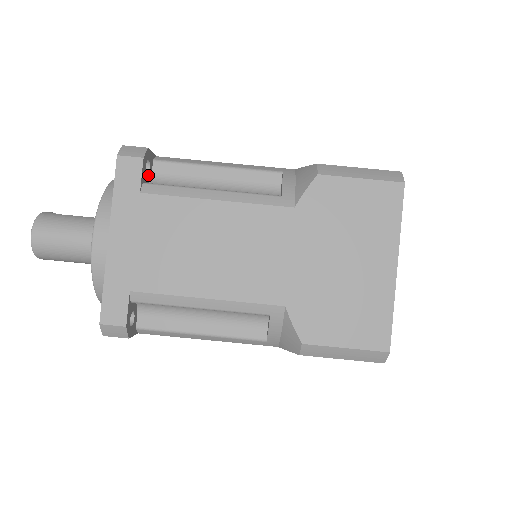
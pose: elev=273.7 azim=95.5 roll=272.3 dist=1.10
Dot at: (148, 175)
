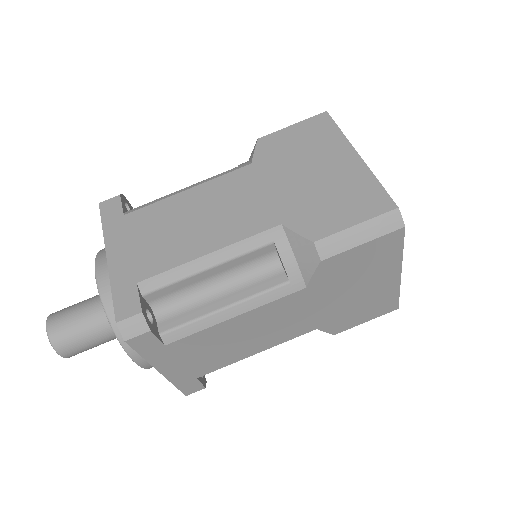
Dot at: occluded
